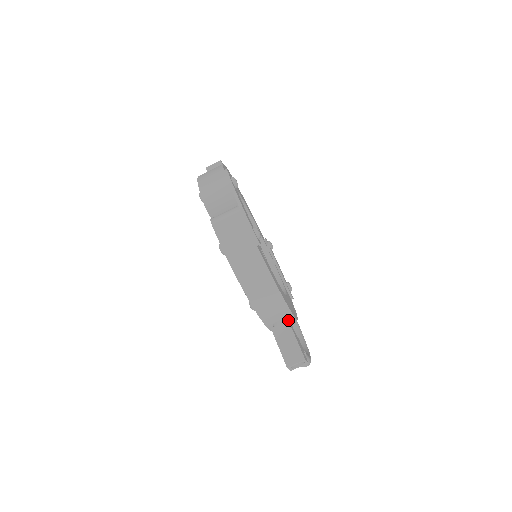
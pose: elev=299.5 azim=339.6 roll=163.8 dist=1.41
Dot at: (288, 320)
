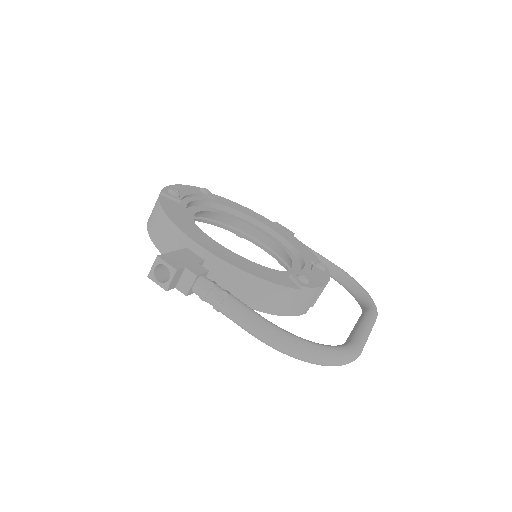
Dot at: (203, 257)
